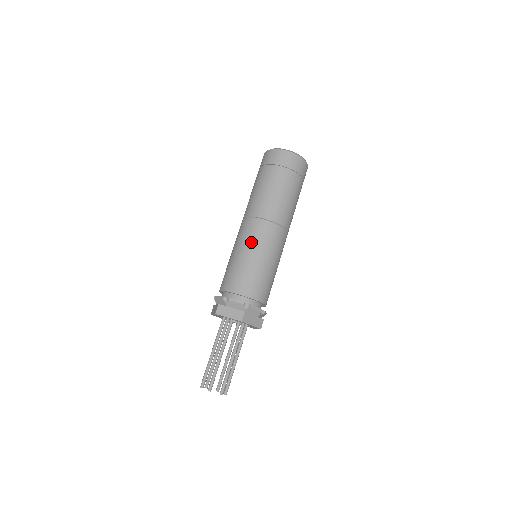
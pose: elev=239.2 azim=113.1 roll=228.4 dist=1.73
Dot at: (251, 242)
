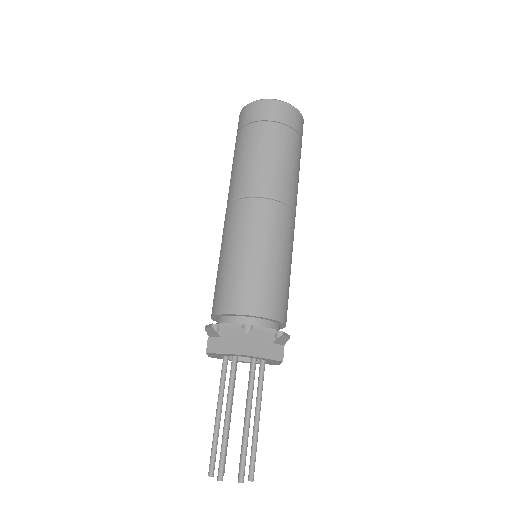
Dot at: (238, 234)
